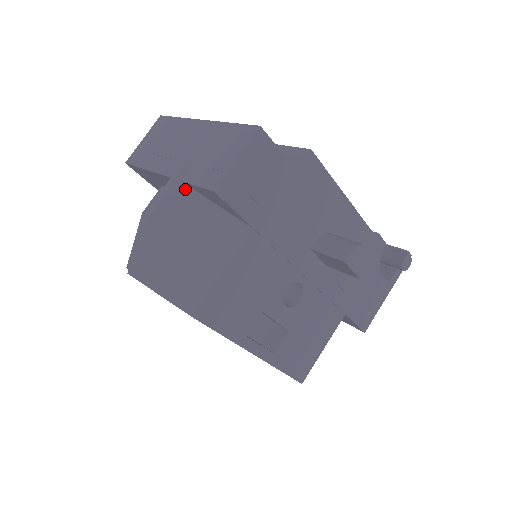
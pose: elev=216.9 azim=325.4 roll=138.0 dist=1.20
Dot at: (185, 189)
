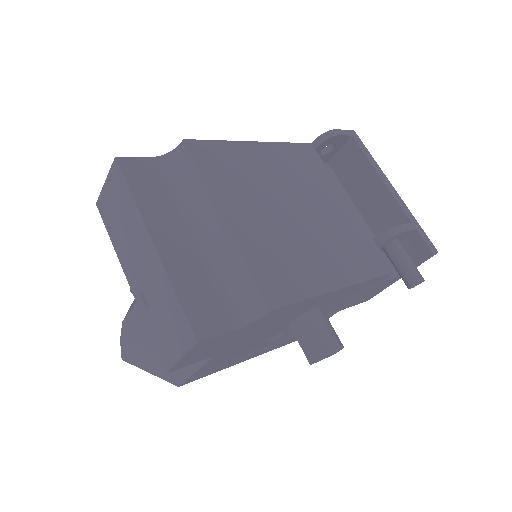
Dot at: occluded
